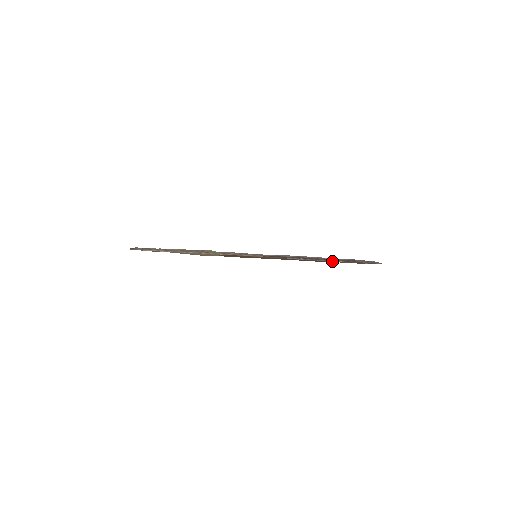
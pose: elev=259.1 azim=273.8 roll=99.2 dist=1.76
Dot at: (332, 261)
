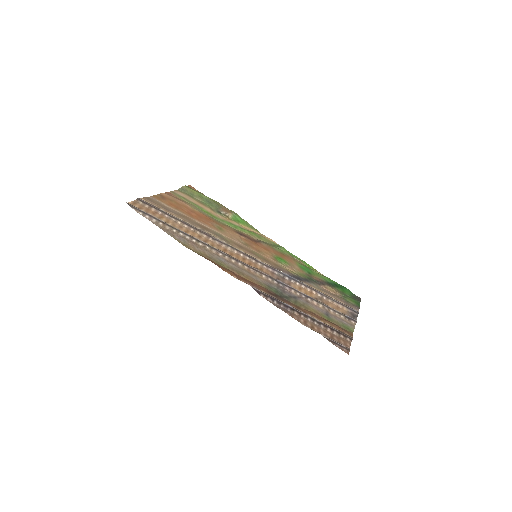
Dot at: (304, 320)
